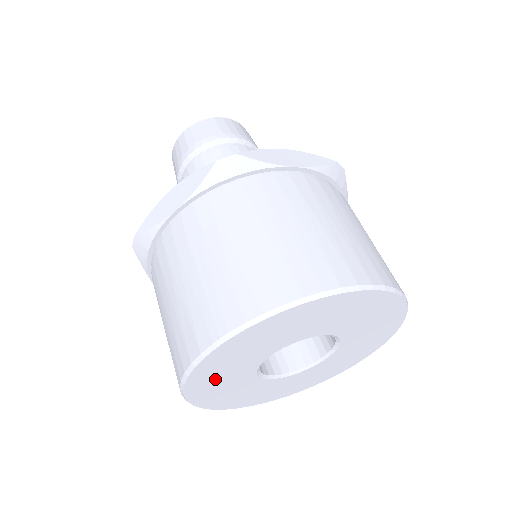
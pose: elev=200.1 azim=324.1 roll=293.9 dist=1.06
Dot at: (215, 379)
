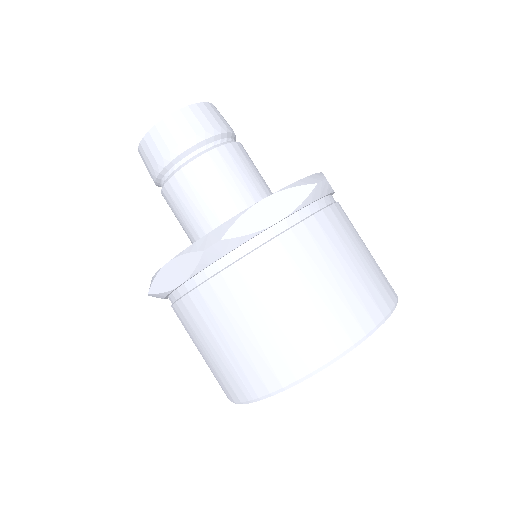
Dot at: occluded
